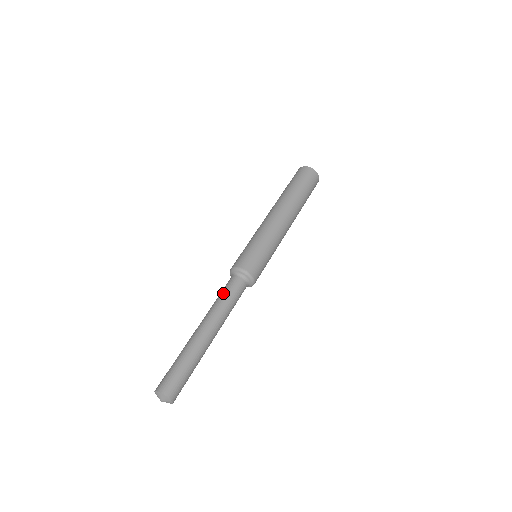
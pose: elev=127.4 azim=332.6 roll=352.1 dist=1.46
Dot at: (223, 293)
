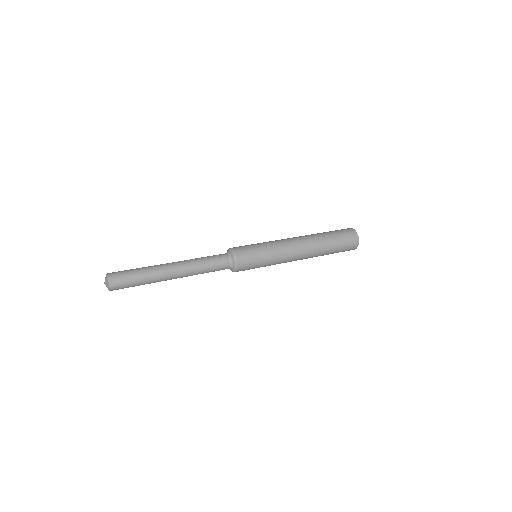
Dot at: (207, 256)
